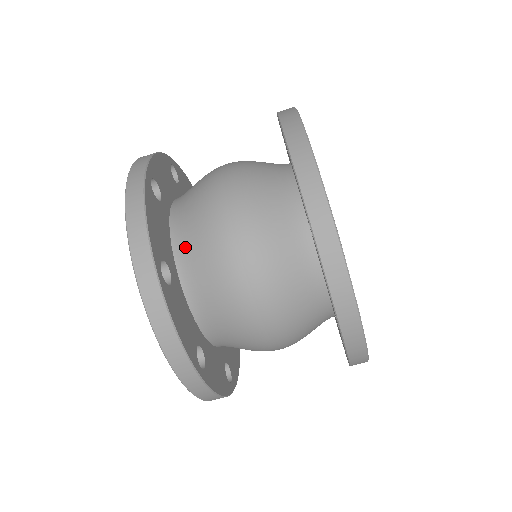
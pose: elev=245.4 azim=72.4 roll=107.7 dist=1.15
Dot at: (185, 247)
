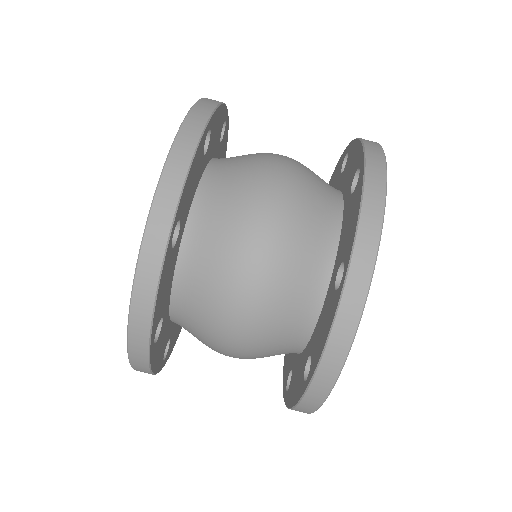
Dot at: (224, 162)
